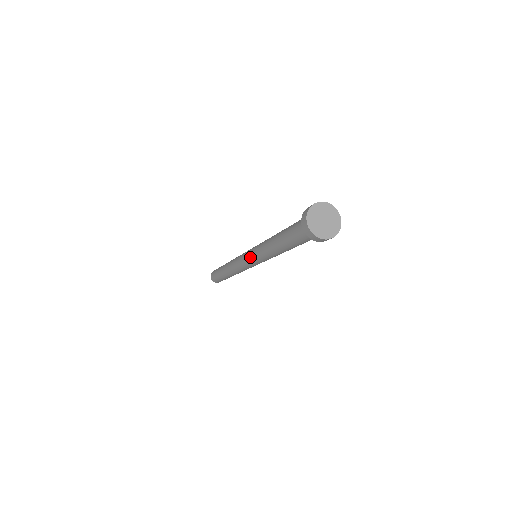
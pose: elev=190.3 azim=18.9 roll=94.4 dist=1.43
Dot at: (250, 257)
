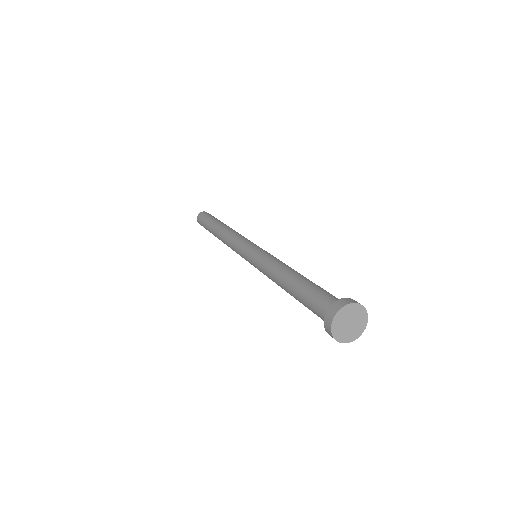
Dot at: occluded
